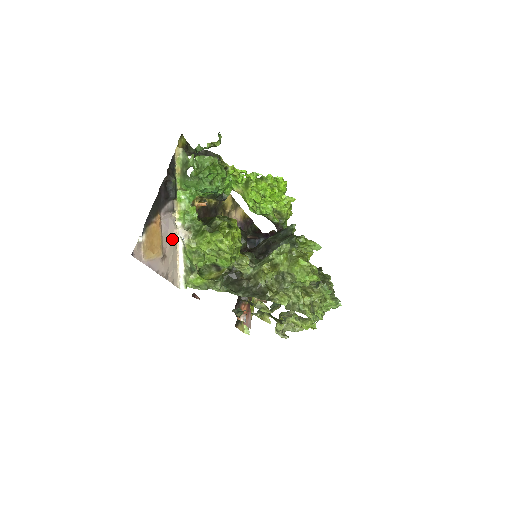
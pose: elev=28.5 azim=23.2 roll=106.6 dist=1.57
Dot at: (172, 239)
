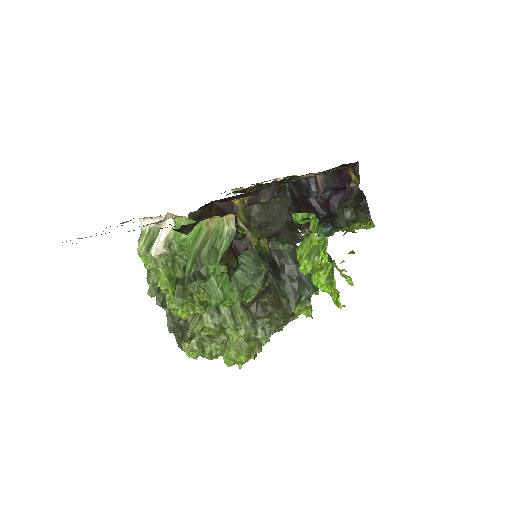
Dot at: occluded
